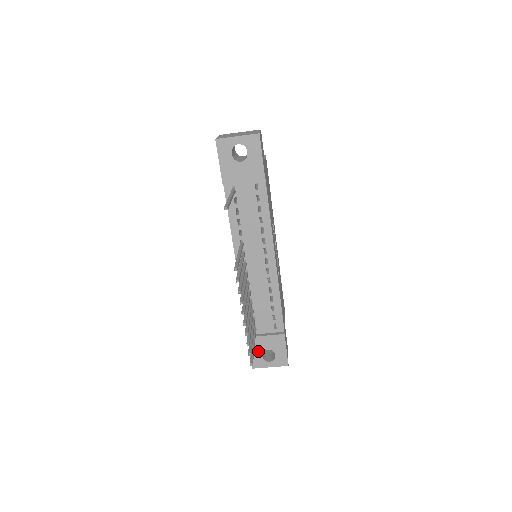
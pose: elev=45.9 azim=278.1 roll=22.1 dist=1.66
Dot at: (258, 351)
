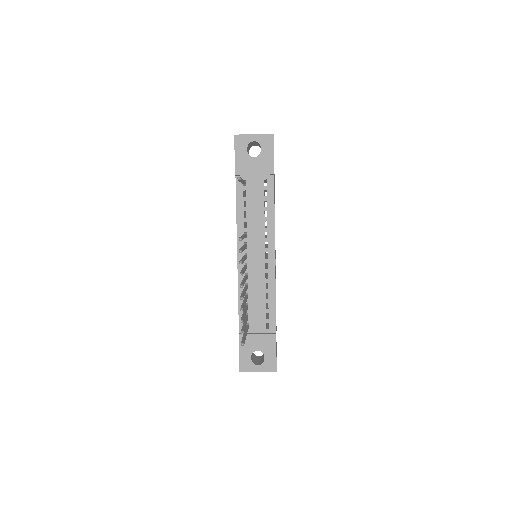
Dot at: (248, 351)
